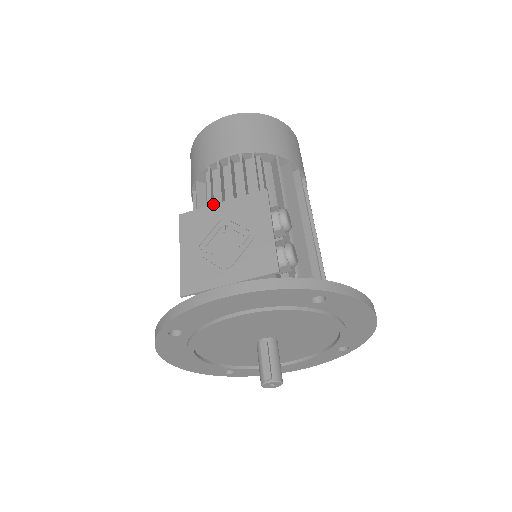
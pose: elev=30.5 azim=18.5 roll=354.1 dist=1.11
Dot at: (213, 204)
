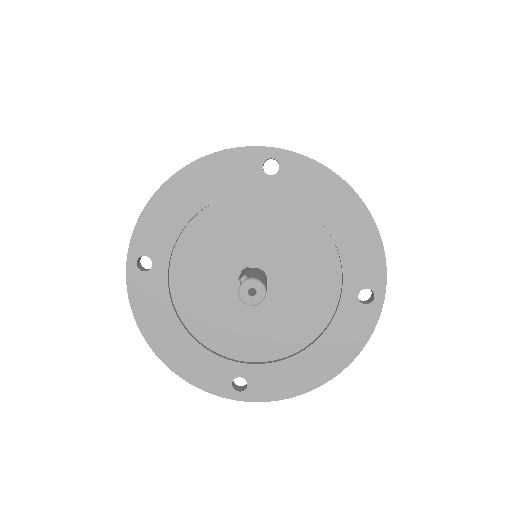
Dot at: occluded
